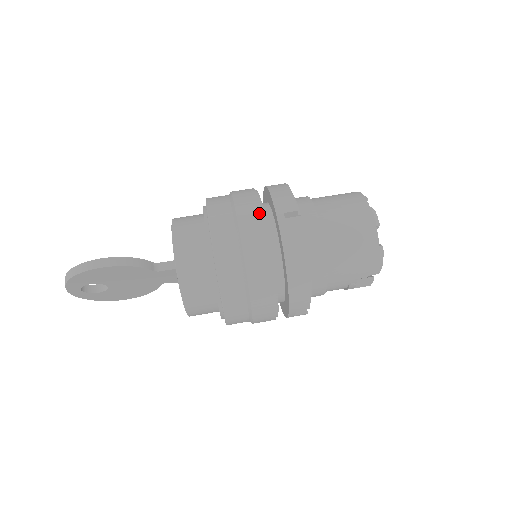
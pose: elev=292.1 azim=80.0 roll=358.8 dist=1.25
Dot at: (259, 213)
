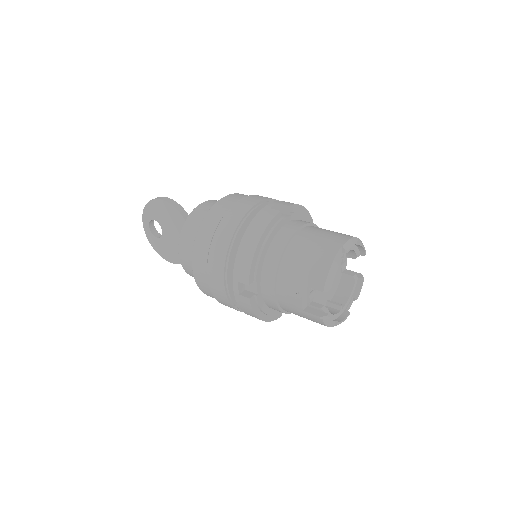
Dot at: (264, 199)
